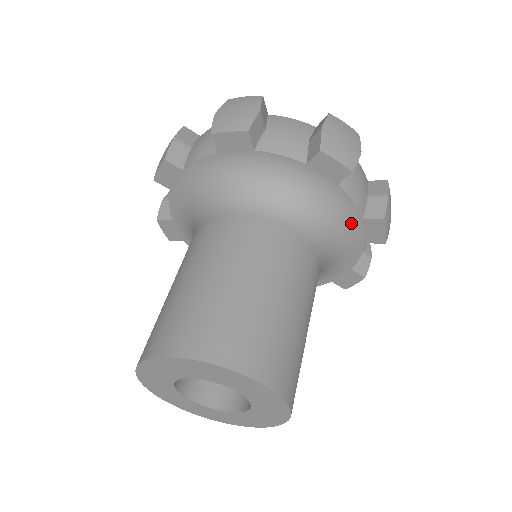
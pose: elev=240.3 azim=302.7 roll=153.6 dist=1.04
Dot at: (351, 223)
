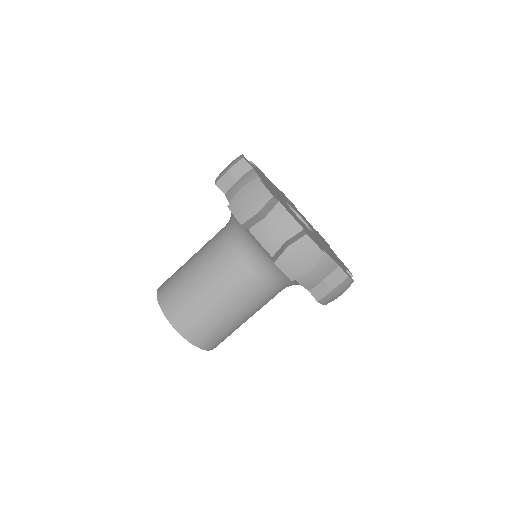
Dot at: occluded
